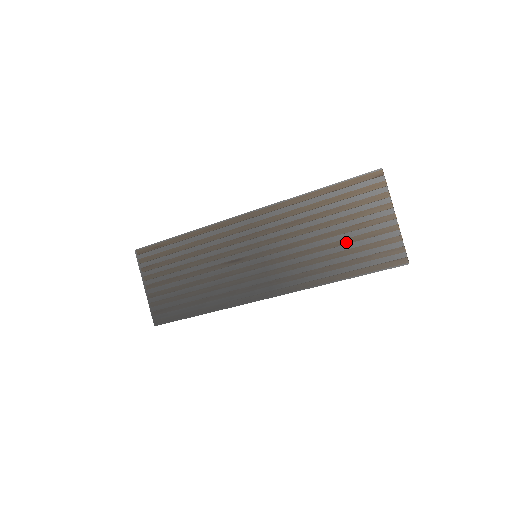
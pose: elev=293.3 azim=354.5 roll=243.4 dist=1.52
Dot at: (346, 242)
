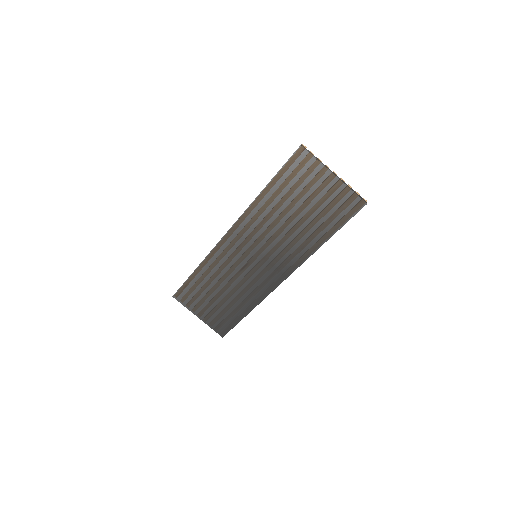
Dot at: (311, 213)
